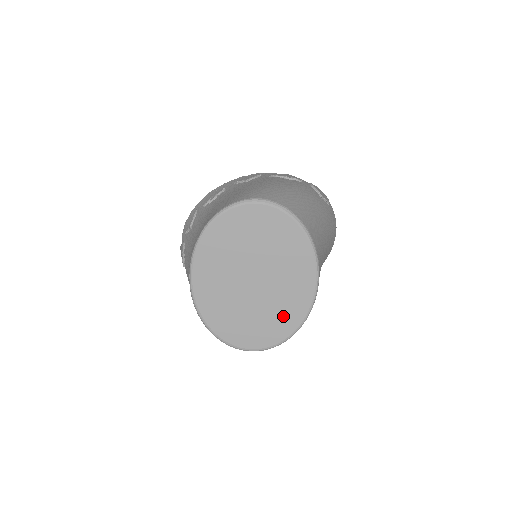
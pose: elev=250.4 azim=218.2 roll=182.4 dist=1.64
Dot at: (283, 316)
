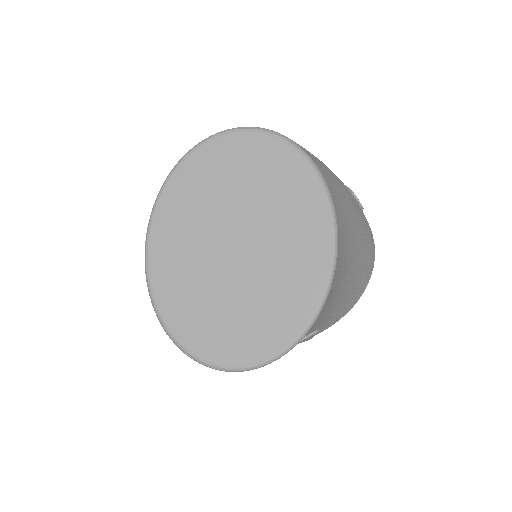
Dot at: (279, 308)
